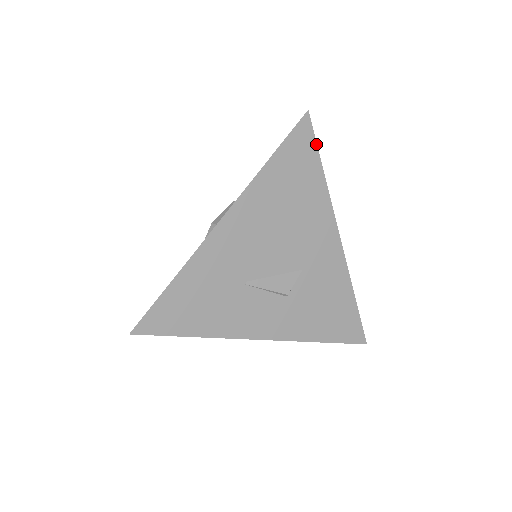
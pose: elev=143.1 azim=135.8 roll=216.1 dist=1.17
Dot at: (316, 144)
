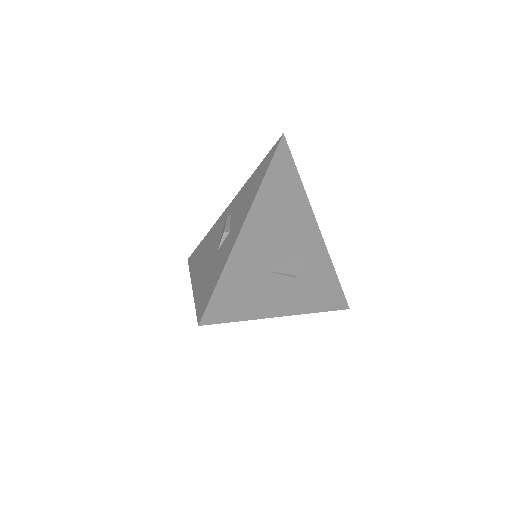
Dot at: (292, 158)
